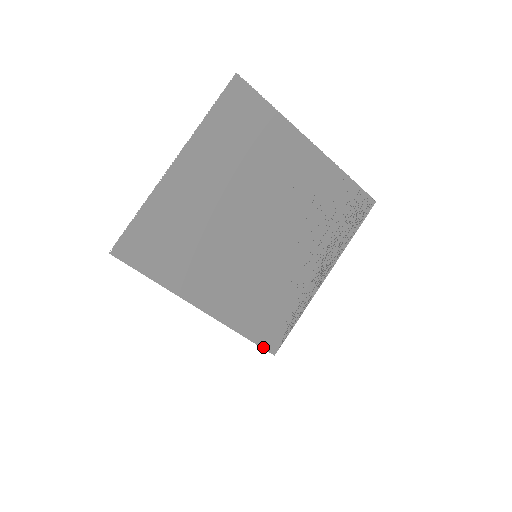
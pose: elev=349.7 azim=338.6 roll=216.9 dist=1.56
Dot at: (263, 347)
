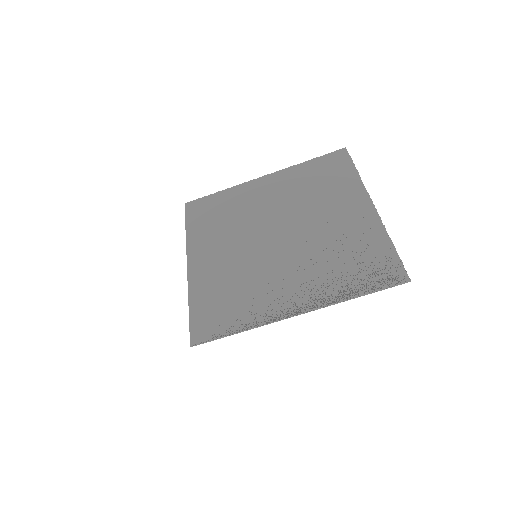
Dot at: (191, 331)
